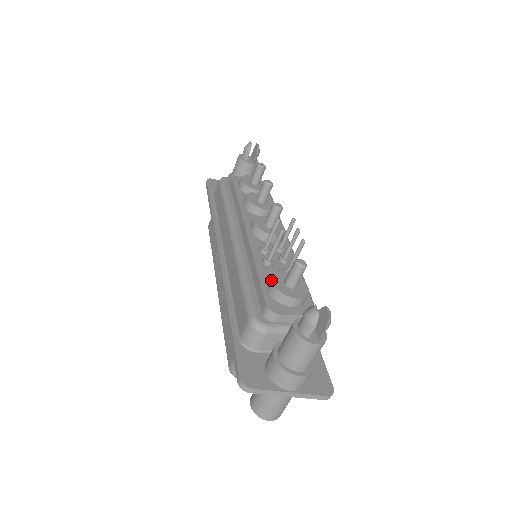
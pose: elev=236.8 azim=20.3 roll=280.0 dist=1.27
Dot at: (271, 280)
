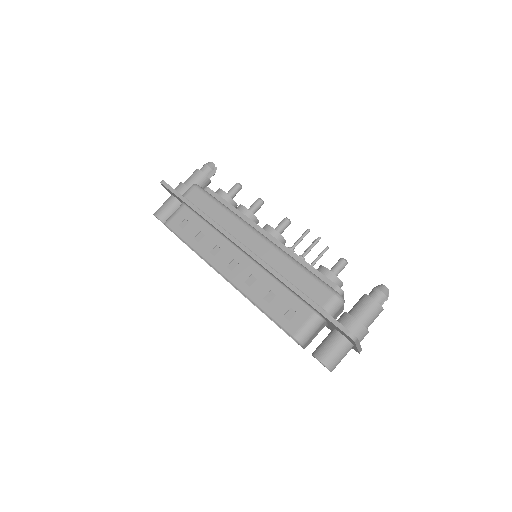
Dot at: occluded
